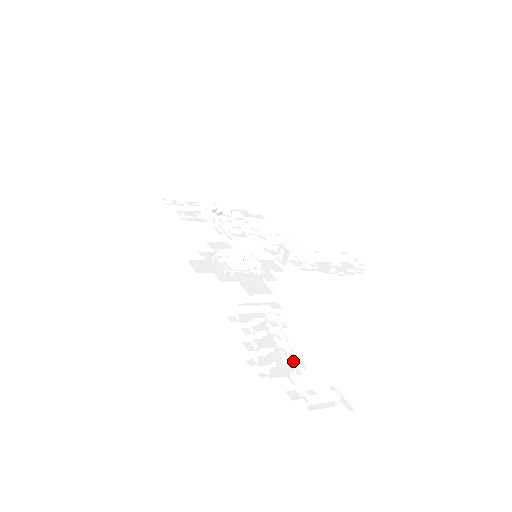
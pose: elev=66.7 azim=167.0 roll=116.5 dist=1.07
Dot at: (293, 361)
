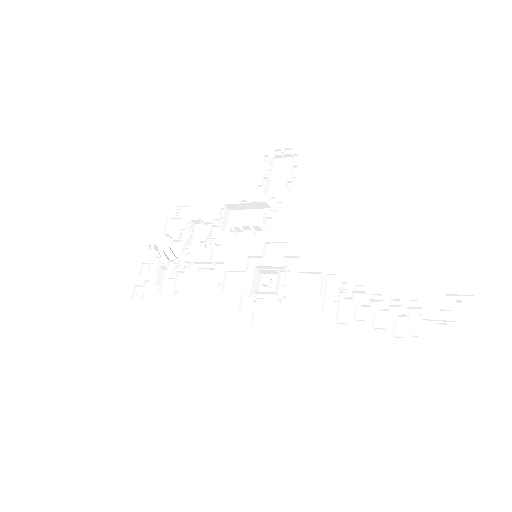
Dot at: (407, 308)
